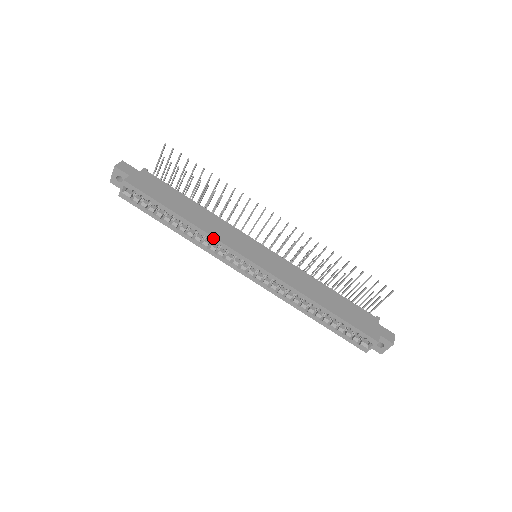
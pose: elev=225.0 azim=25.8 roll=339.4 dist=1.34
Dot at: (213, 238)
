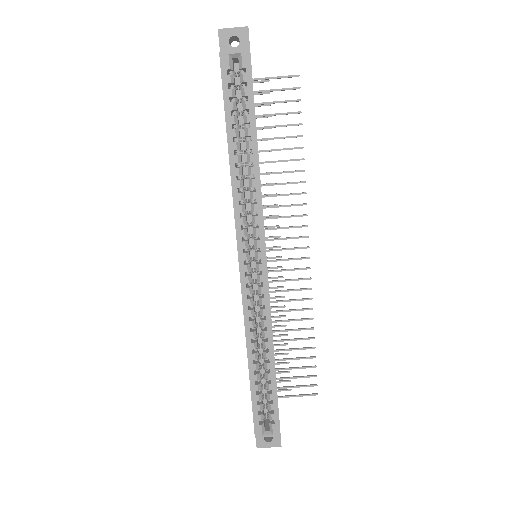
Dot at: (260, 200)
